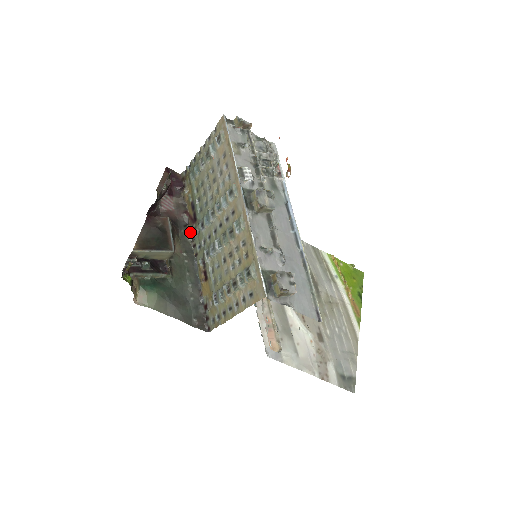
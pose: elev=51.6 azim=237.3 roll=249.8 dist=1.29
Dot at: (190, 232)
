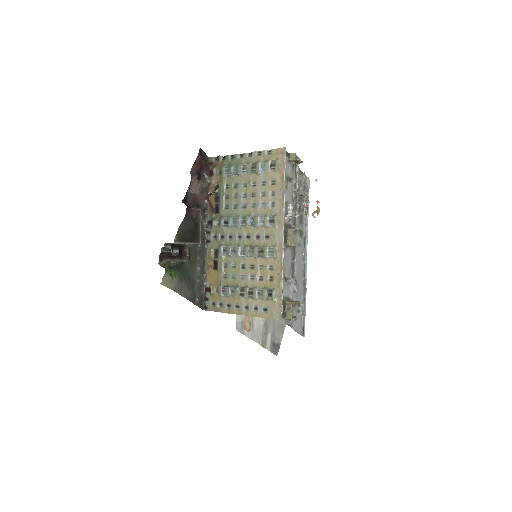
Dot at: (206, 218)
